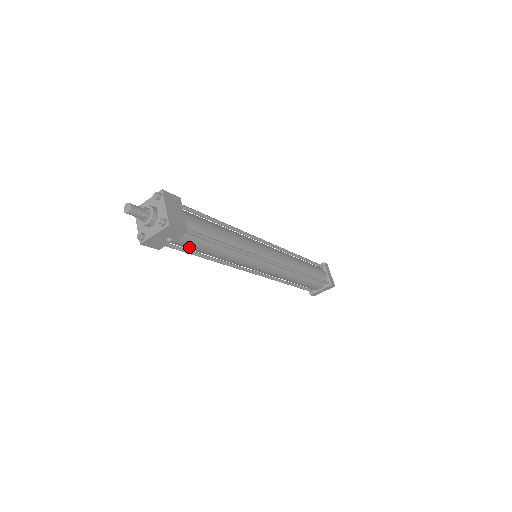
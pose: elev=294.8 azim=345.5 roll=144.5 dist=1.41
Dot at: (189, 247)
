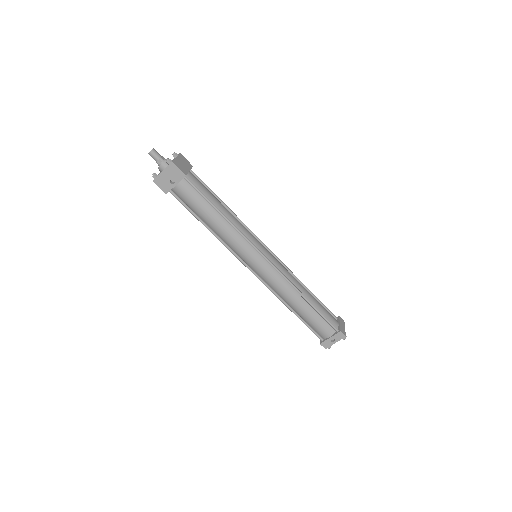
Dot at: (190, 201)
